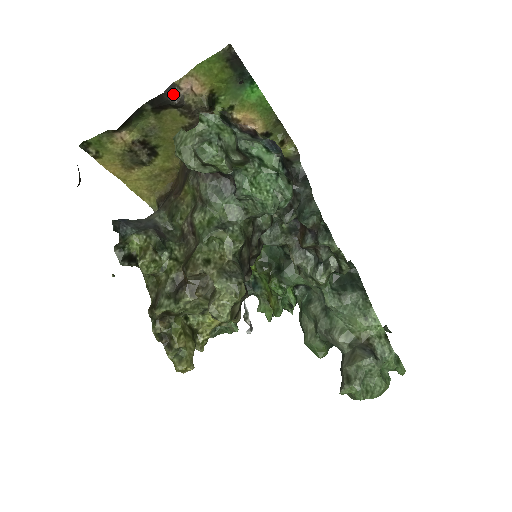
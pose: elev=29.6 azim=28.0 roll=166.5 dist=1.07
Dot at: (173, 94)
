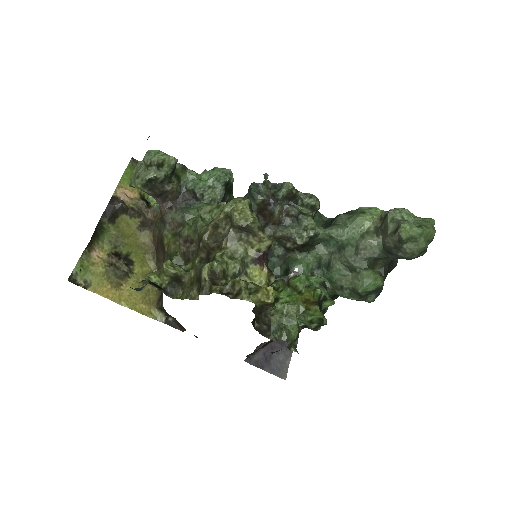
Dot at: (116, 201)
